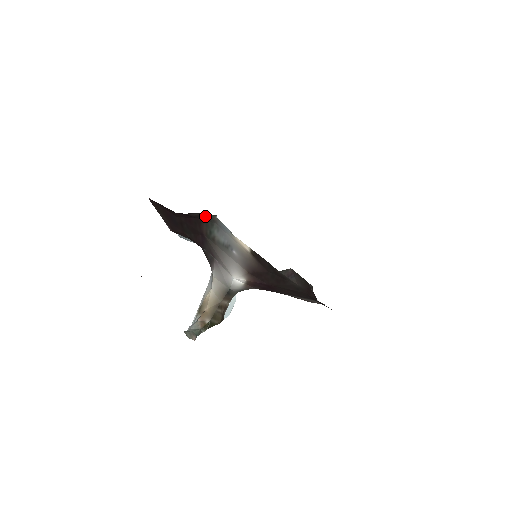
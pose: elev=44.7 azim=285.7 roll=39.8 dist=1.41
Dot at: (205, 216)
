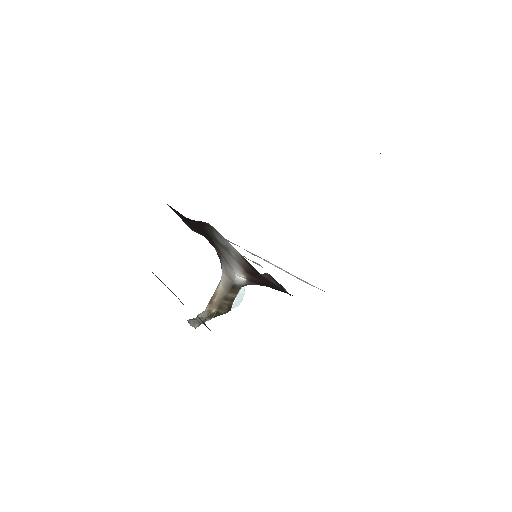
Dot at: (204, 223)
